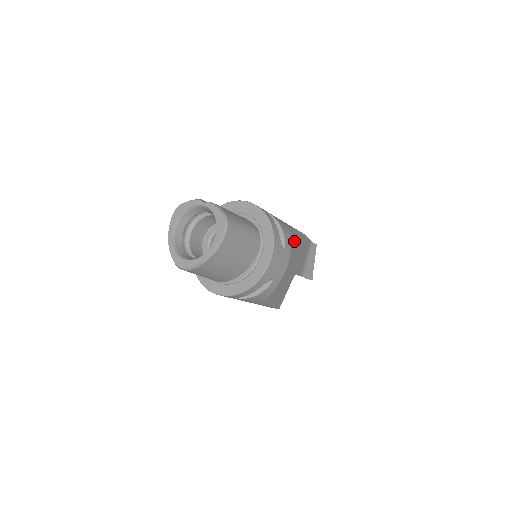
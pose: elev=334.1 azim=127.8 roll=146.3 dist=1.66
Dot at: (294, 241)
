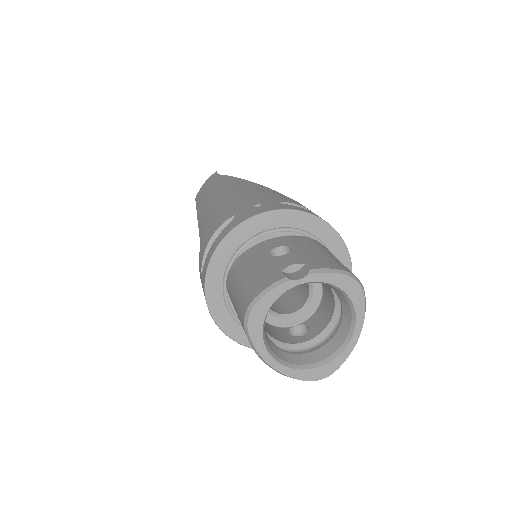
Dot at: occluded
